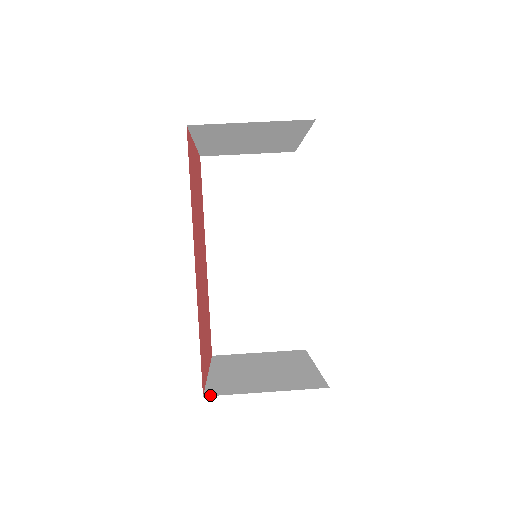
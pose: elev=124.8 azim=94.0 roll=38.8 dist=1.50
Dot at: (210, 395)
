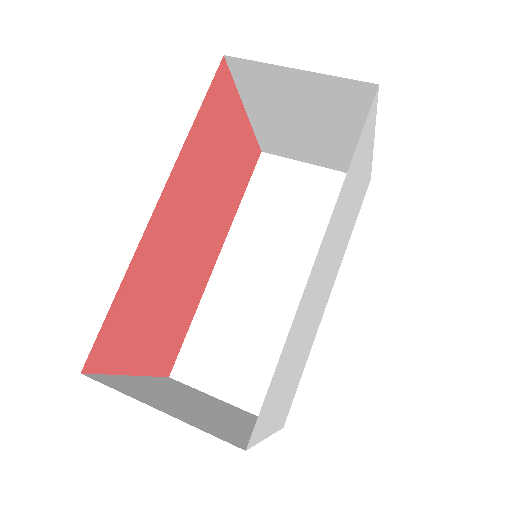
Dot at: (90, 376)
